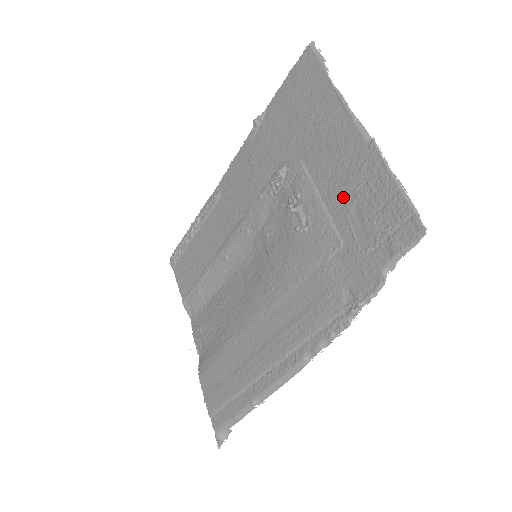
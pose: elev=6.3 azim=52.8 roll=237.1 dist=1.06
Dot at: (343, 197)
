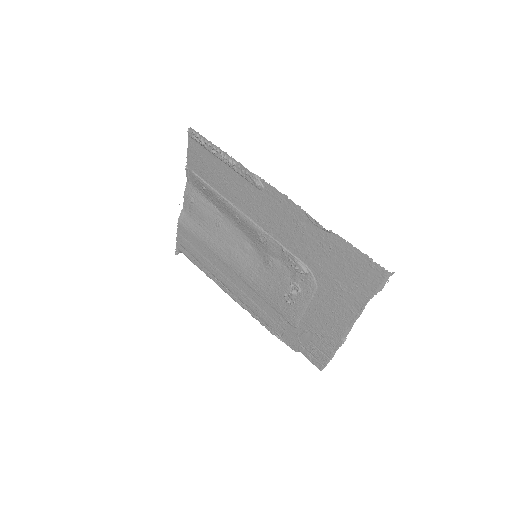
Dot at: (313, 326)
